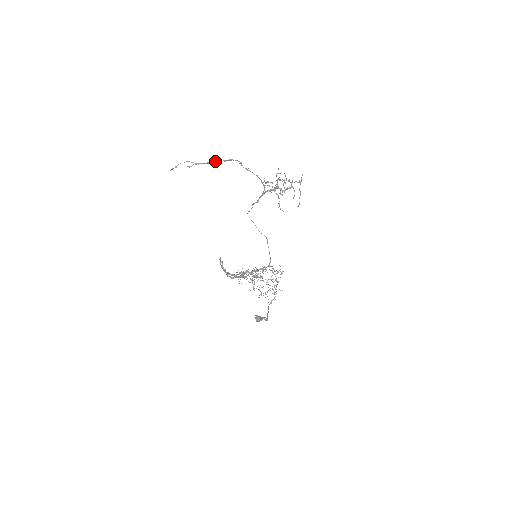
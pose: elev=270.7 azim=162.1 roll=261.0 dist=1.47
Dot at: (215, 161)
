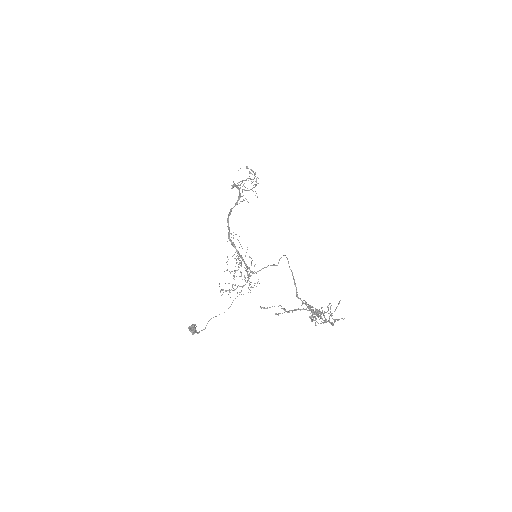
Dot at: occluded
